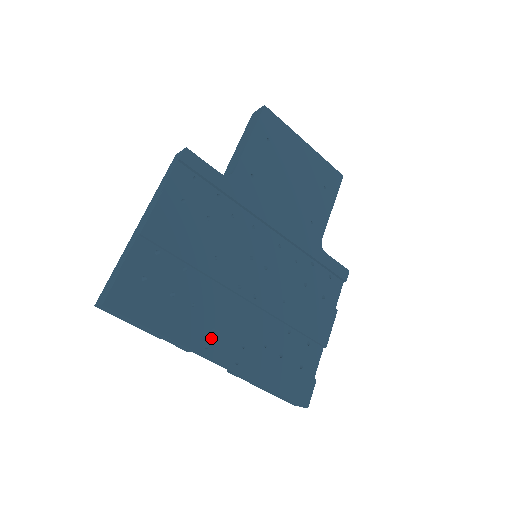
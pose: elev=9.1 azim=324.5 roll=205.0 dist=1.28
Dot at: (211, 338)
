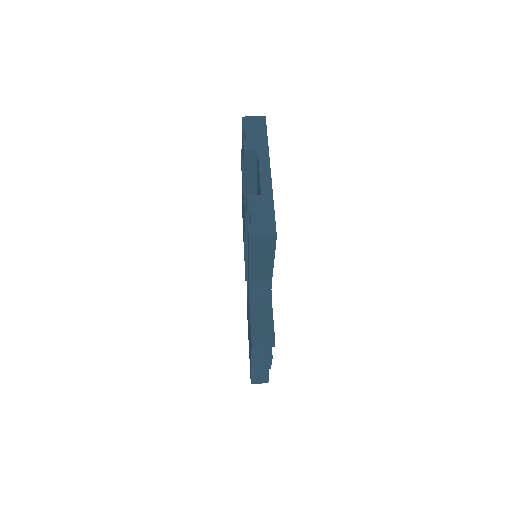
Dot at: occluded
